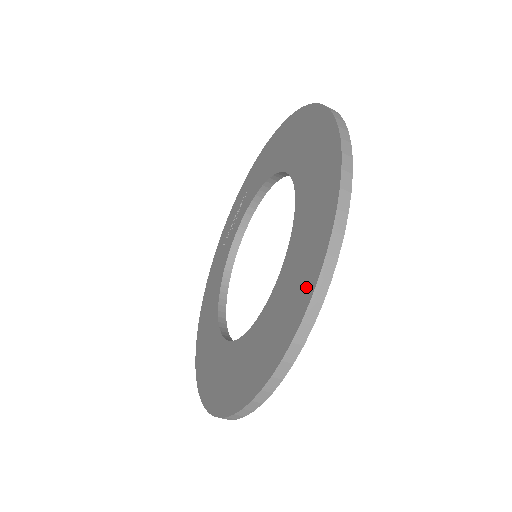
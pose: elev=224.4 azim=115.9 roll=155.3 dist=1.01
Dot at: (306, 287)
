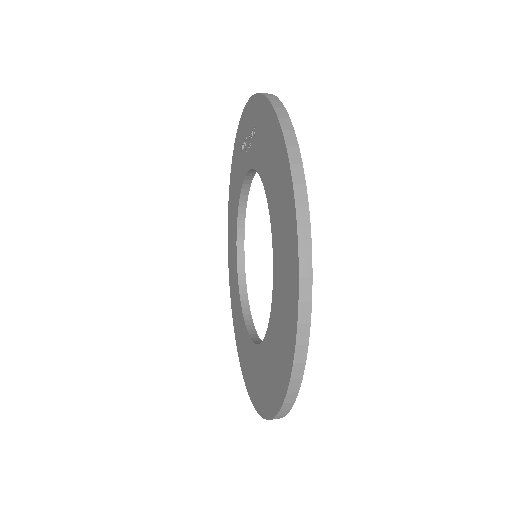
Dot at: (263, 405)
